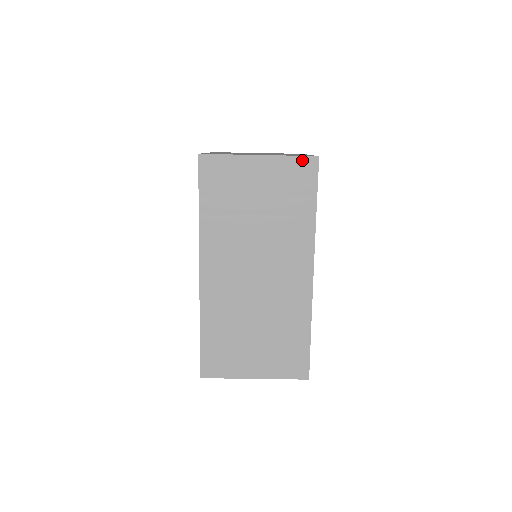
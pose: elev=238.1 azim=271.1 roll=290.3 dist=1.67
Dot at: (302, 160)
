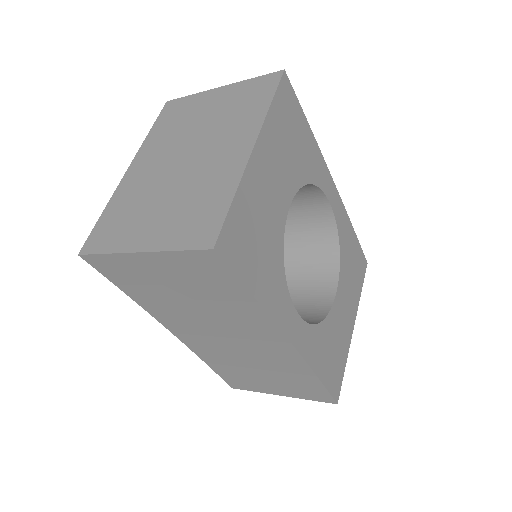
Dot at: (194, 254)
